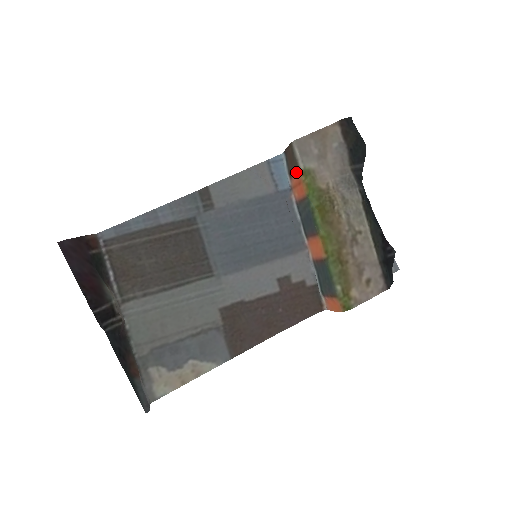
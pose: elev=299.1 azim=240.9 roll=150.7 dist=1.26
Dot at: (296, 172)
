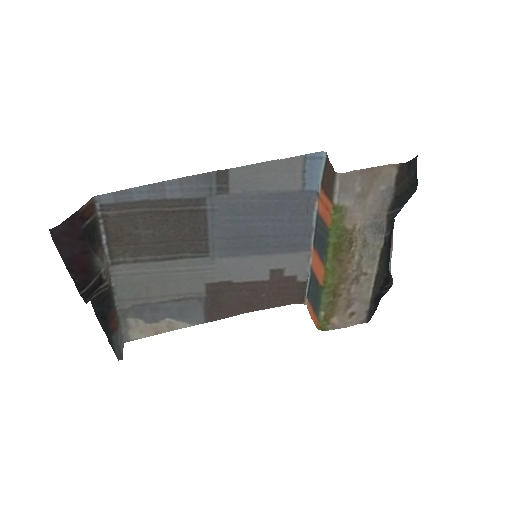
Dot at: (328, 197)
